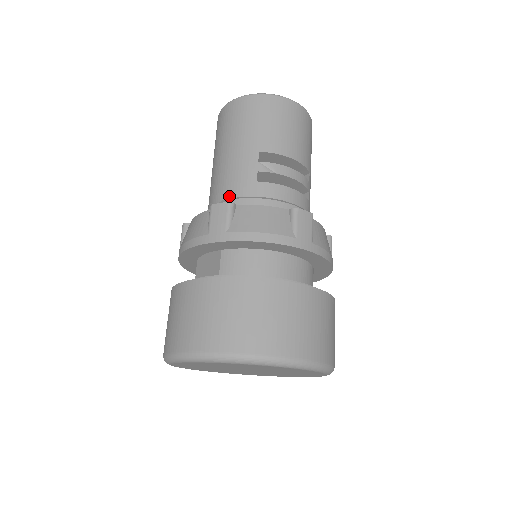
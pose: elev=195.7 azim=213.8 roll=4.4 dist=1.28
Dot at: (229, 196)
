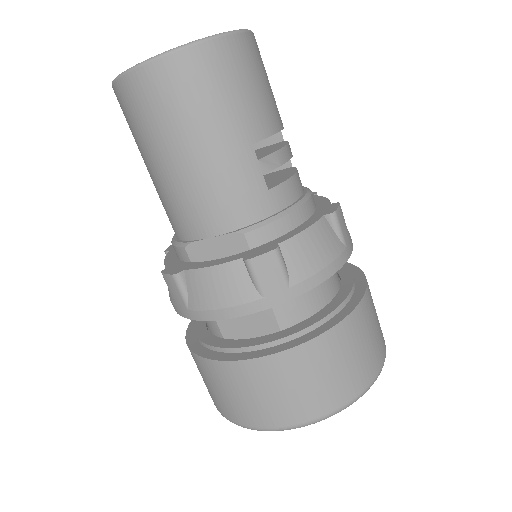
Dot at: (239, 223)
